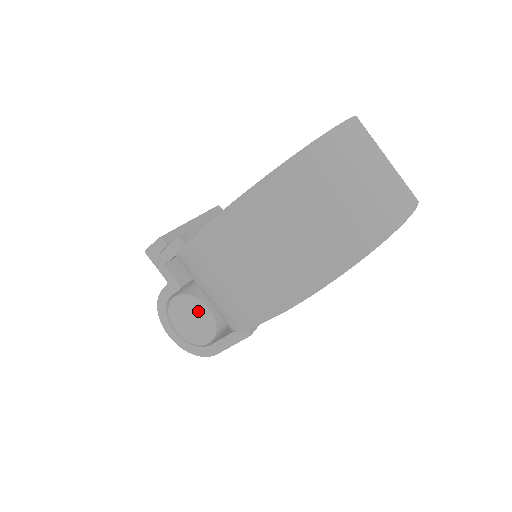
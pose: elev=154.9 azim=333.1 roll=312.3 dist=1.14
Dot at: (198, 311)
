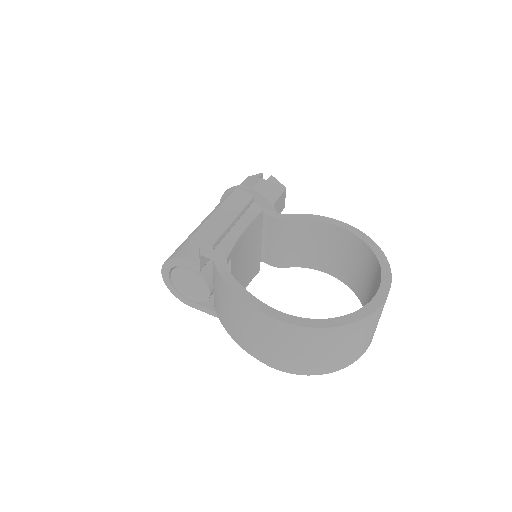
Dot at: (200, 287)
